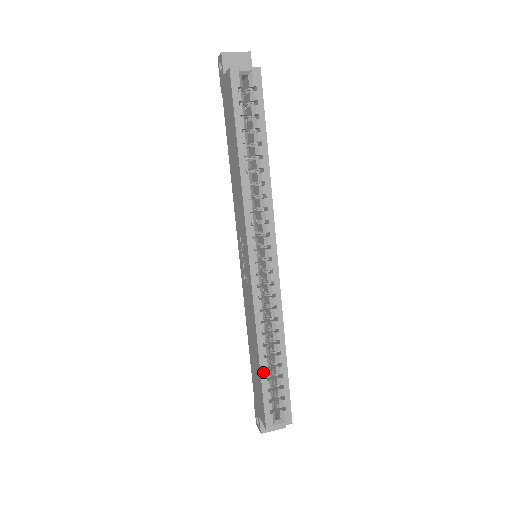
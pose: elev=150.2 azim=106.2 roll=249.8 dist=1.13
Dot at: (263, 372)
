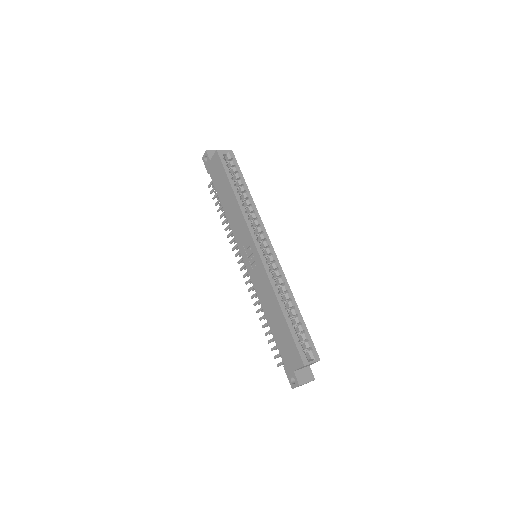
Dot at: (288, 321)
